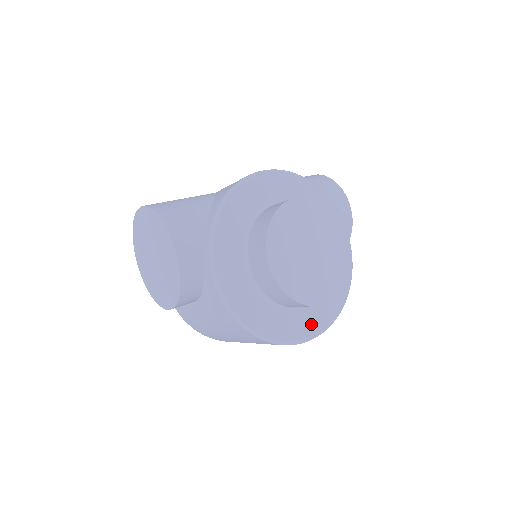
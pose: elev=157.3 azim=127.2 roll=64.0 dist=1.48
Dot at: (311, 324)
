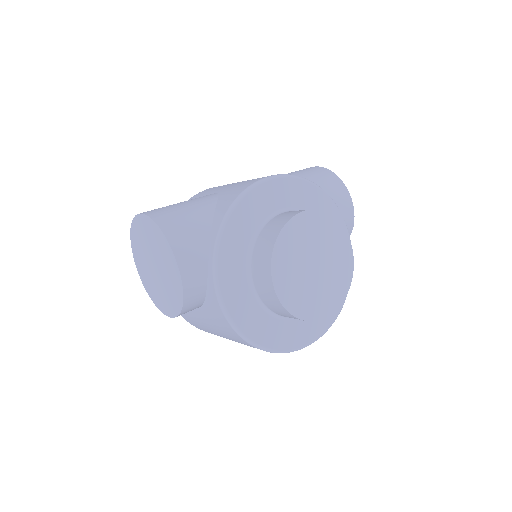
Dot at: (310, 331)
